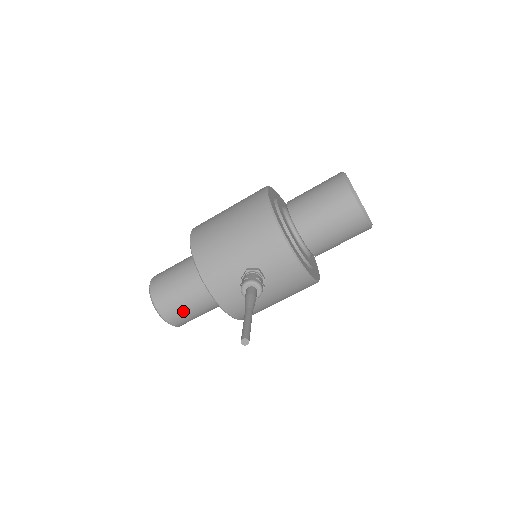
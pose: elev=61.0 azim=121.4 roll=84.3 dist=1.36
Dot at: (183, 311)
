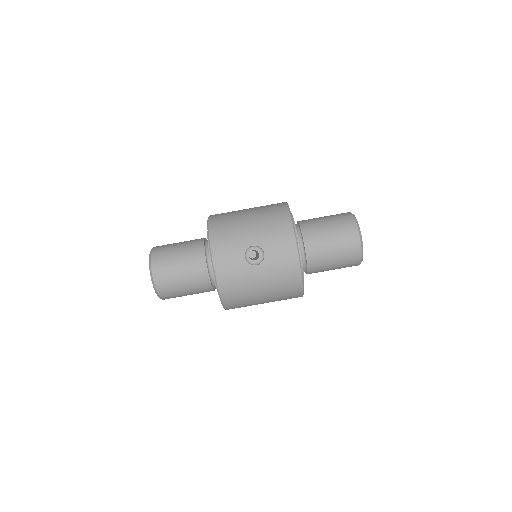
Dot at: (174, 277)
